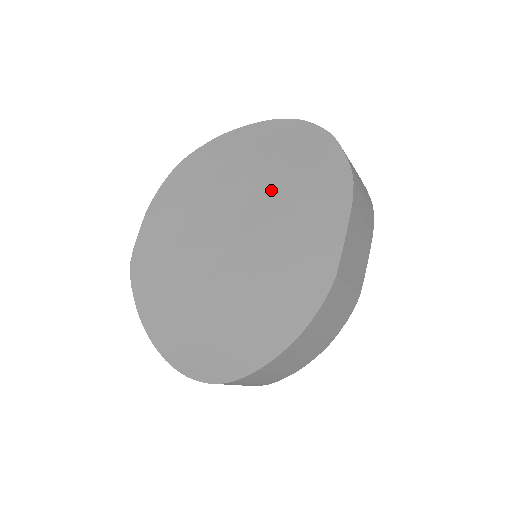
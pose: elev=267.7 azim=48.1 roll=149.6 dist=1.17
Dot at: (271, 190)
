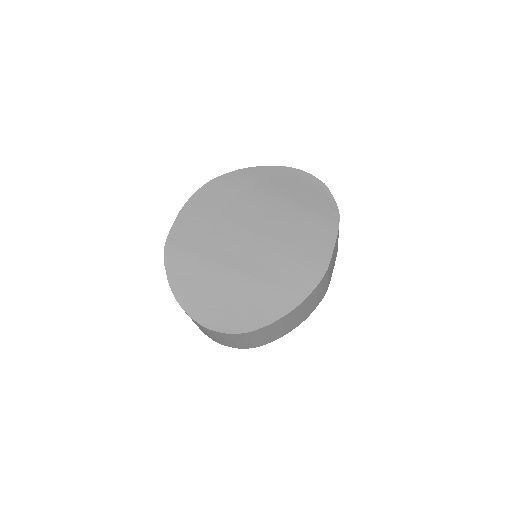
Dot at: (283, 210)
